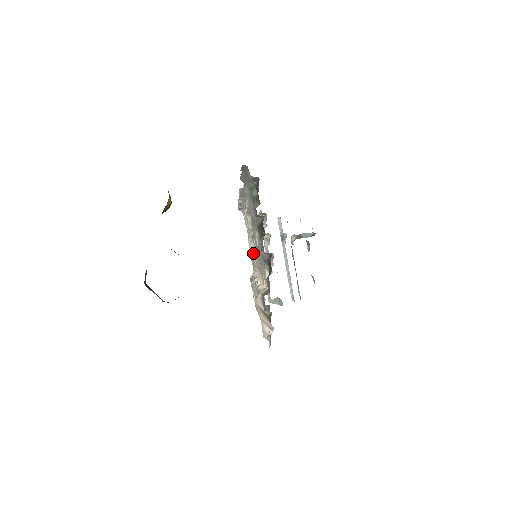
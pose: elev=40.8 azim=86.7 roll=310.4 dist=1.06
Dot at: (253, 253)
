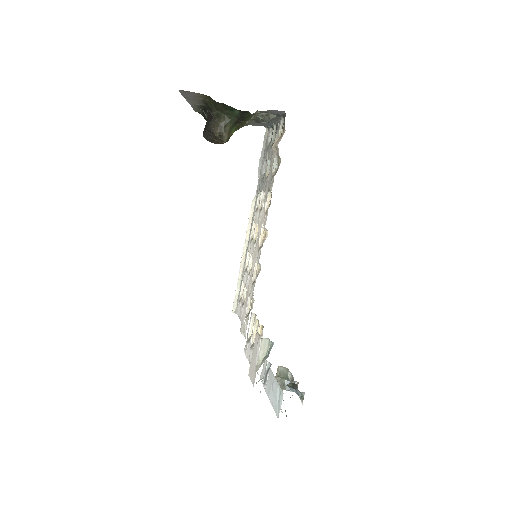
Dot at: occluded
